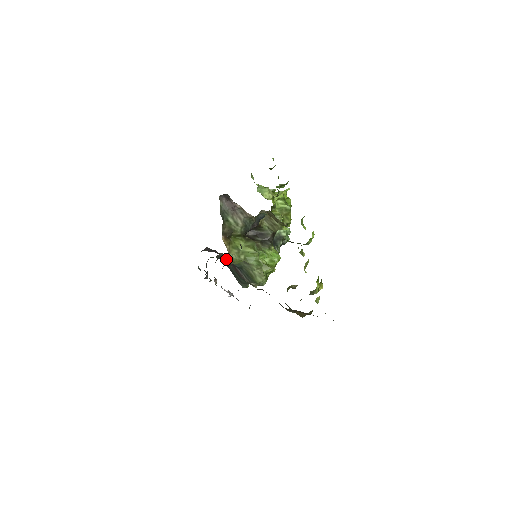
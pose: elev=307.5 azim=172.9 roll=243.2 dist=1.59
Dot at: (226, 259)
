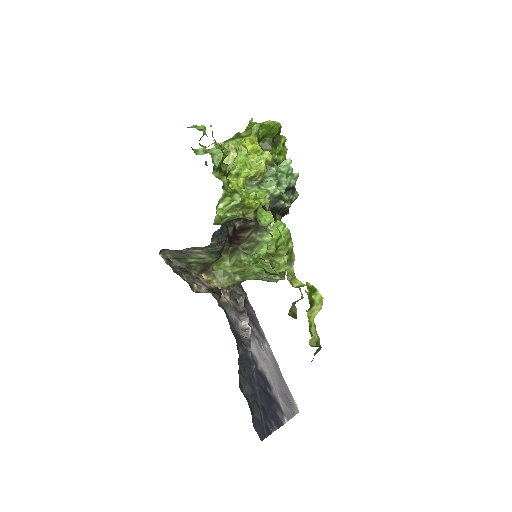
Dot at: occluded
